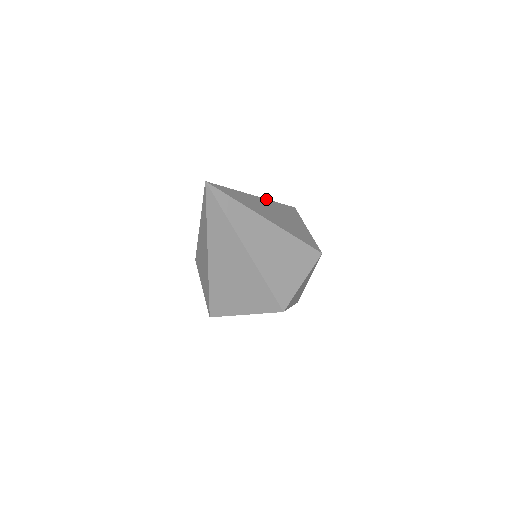
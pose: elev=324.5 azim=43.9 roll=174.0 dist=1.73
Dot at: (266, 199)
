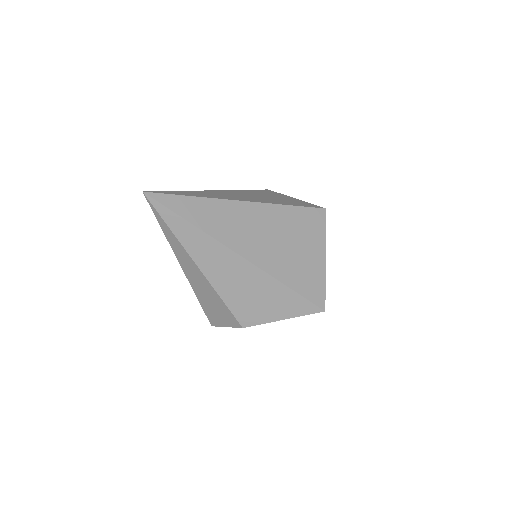
Dot at: occluded
